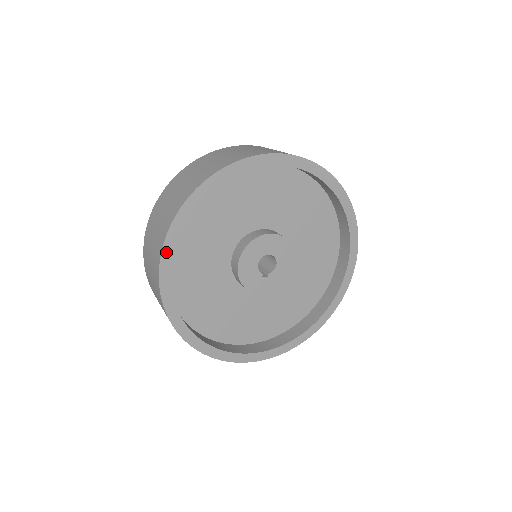
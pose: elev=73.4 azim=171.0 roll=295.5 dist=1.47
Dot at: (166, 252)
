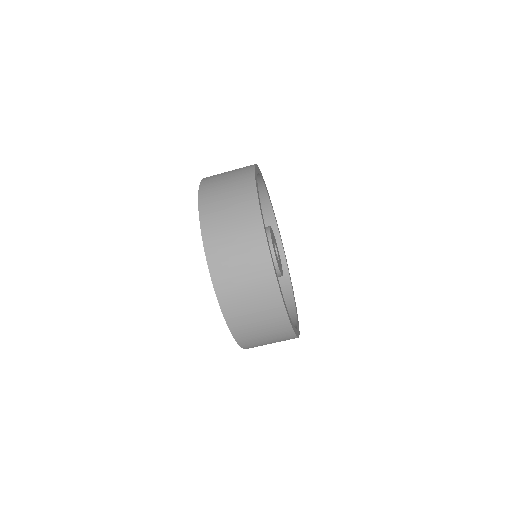
Dot at: (265, 230)
